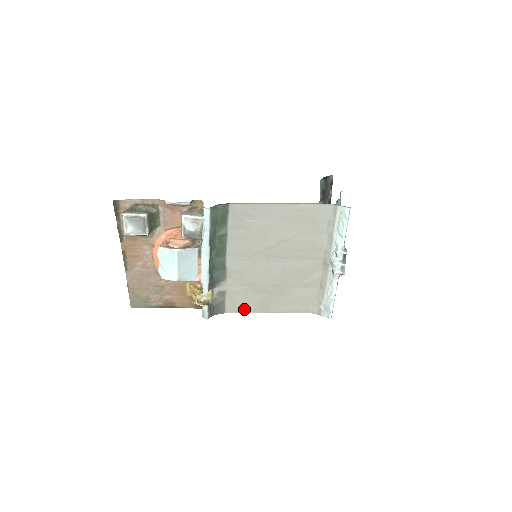
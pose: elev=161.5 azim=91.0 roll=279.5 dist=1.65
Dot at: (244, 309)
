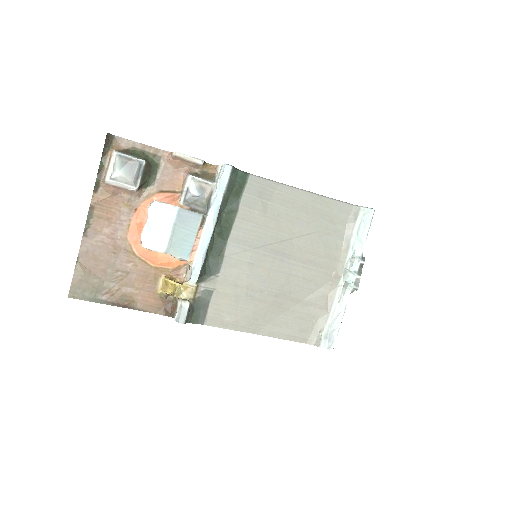
Dot at: (229, 323)
